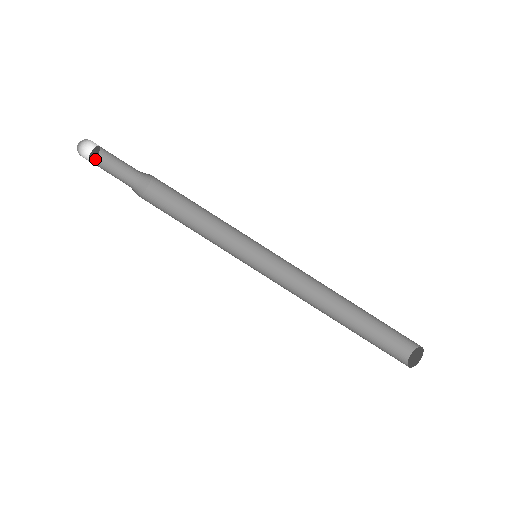
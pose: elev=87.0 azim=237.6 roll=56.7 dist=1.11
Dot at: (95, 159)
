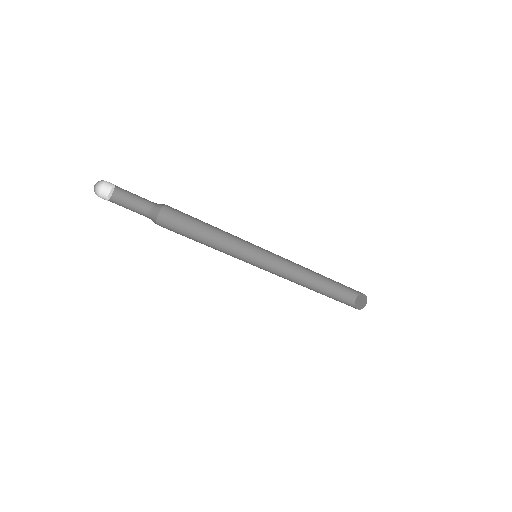
Dot at: (109, 195)
